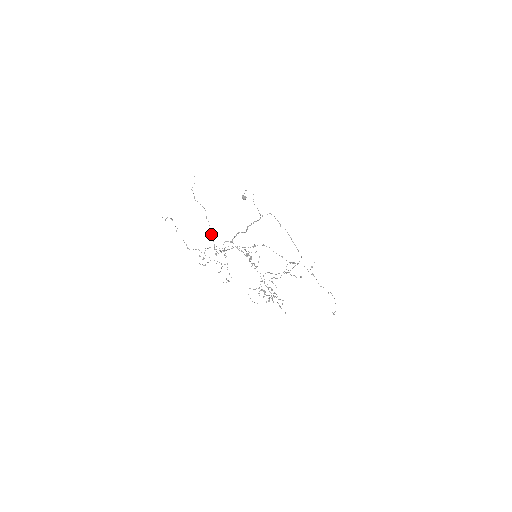
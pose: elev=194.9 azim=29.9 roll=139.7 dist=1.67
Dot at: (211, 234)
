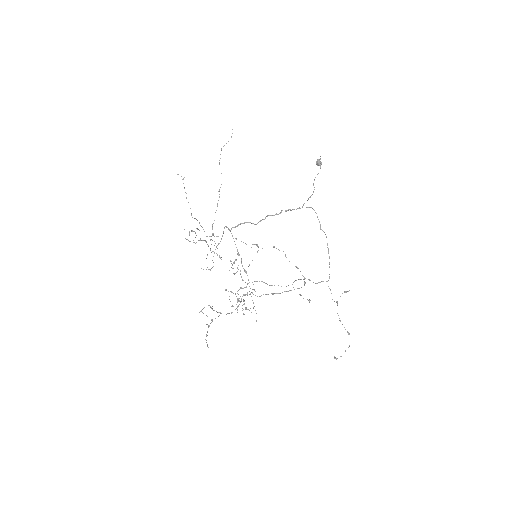
Dot at: occluded
